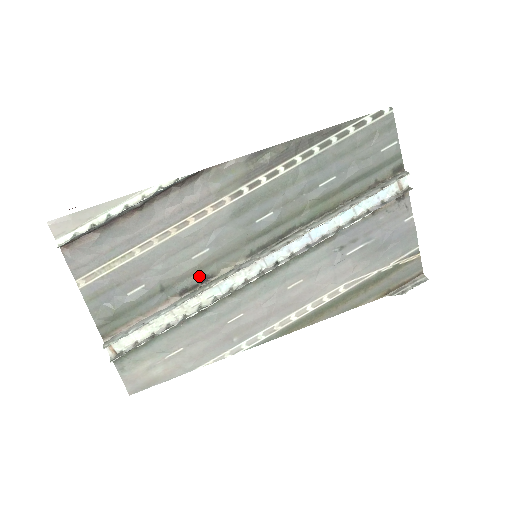
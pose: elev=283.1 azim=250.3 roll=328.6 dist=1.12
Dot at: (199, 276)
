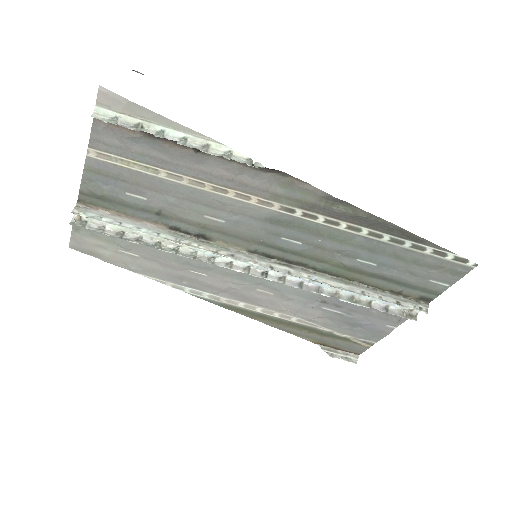
Dot at: (198, 230)
